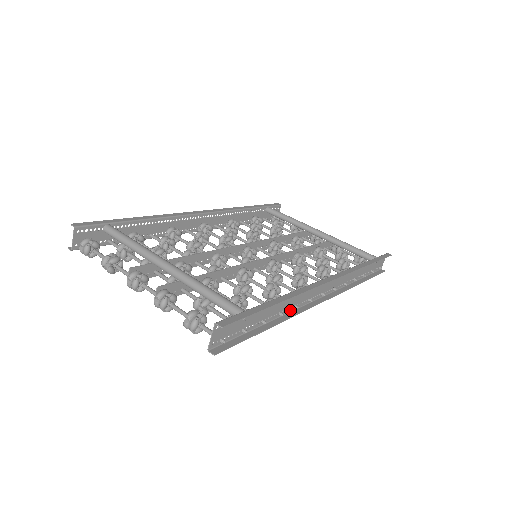
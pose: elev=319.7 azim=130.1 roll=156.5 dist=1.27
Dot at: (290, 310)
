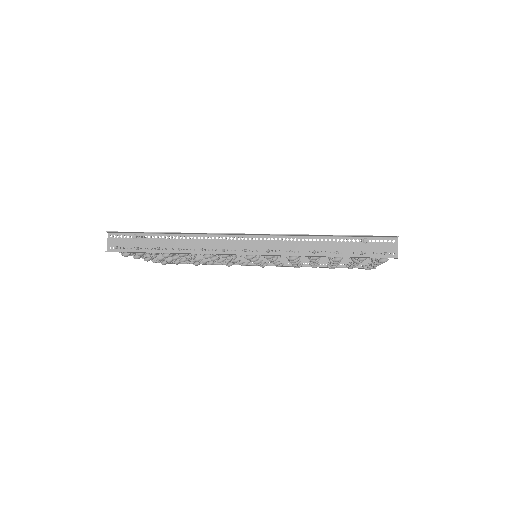
Dot at: (196, 252)
